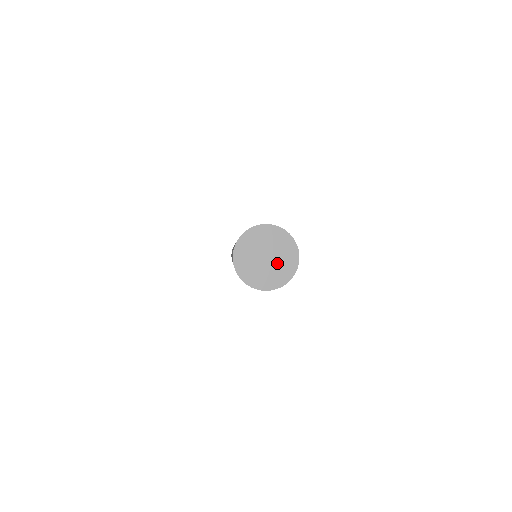
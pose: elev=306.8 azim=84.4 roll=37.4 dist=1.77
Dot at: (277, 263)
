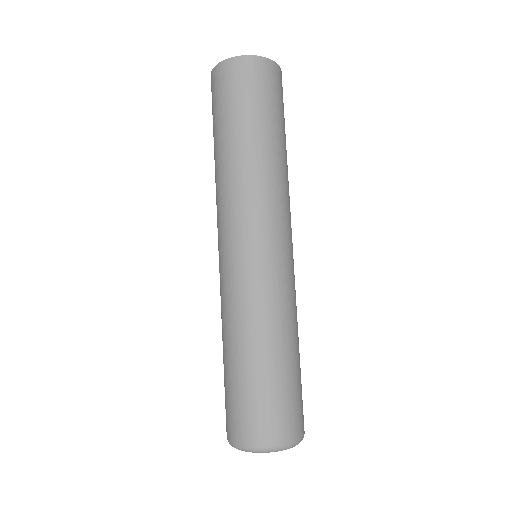
Dot at: occluded
